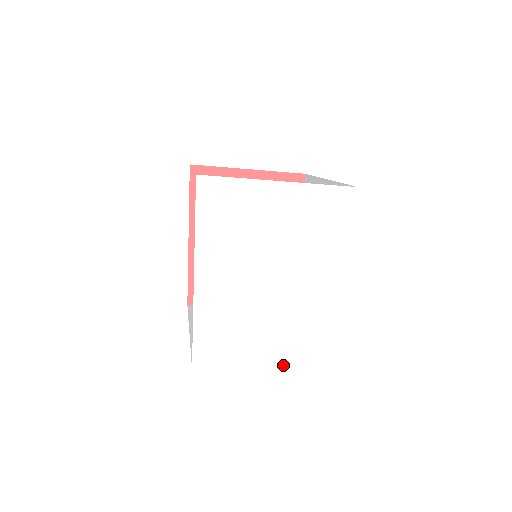
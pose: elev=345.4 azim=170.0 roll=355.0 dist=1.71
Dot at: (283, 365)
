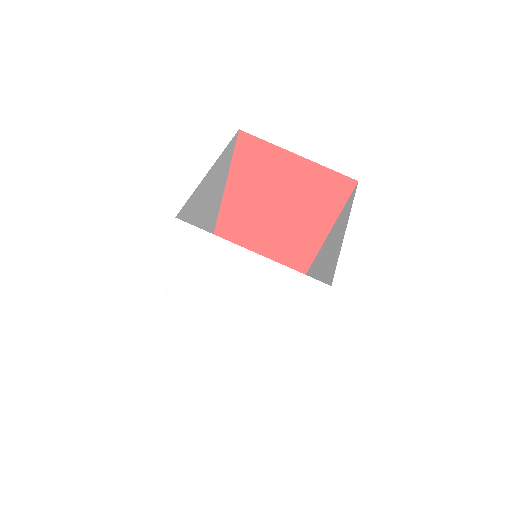
Dot at: (229, 361)
